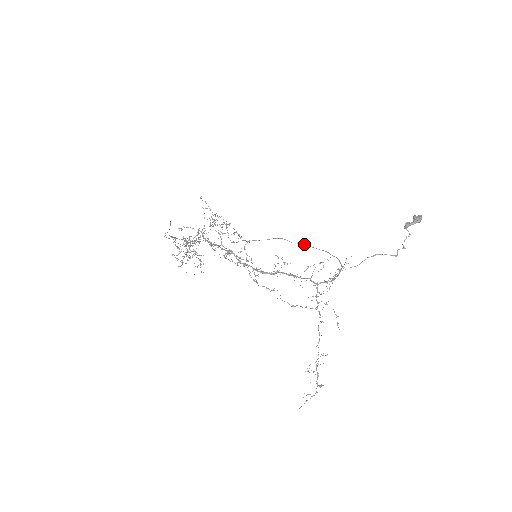
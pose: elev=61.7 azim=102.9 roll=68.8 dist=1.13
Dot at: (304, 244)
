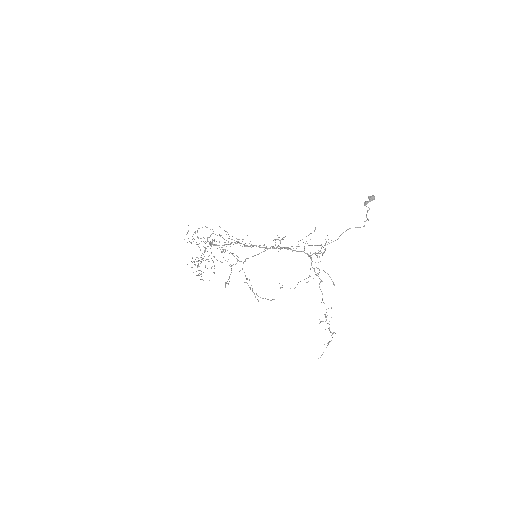
Dot at: (291, 246)
